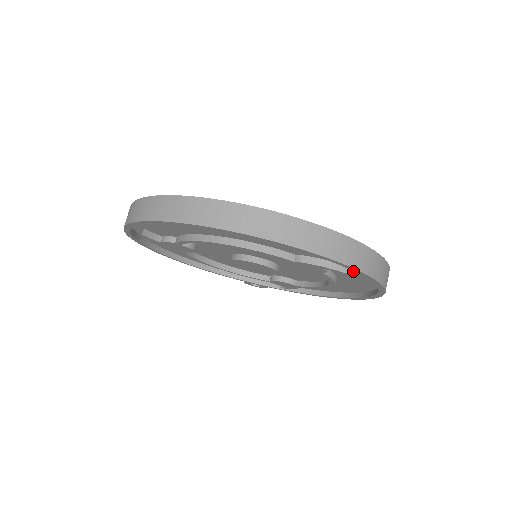
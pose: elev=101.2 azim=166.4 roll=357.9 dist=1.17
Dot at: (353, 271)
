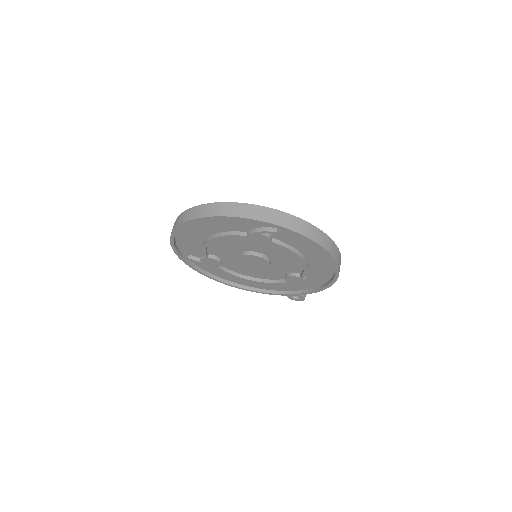
Dot at: (285, 233)
